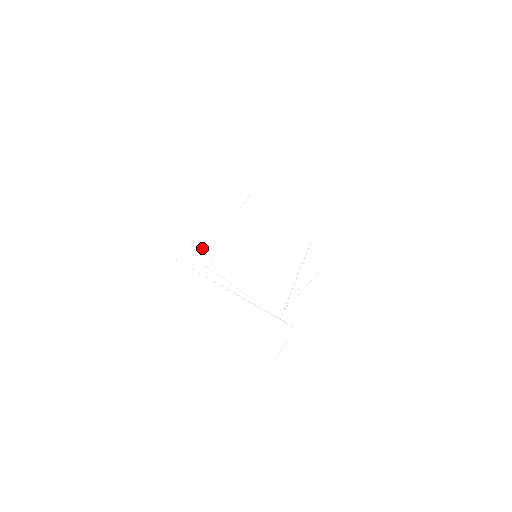
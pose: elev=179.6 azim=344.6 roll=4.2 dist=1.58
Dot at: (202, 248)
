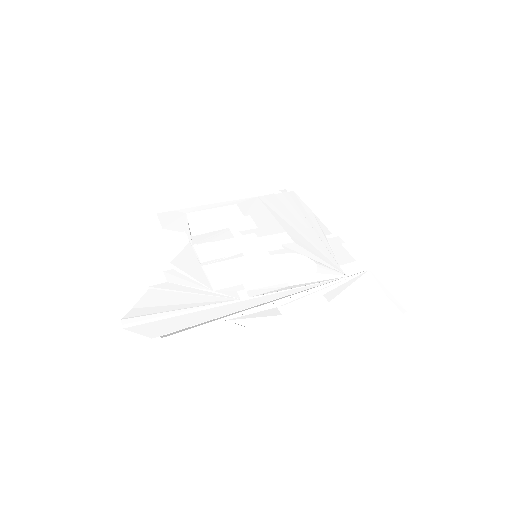
Dot at: (192, 295)
